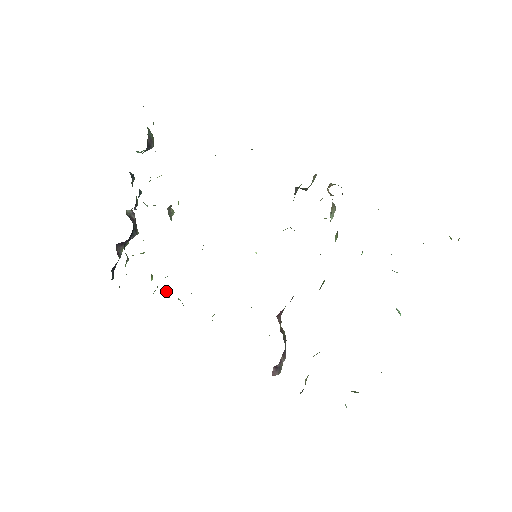
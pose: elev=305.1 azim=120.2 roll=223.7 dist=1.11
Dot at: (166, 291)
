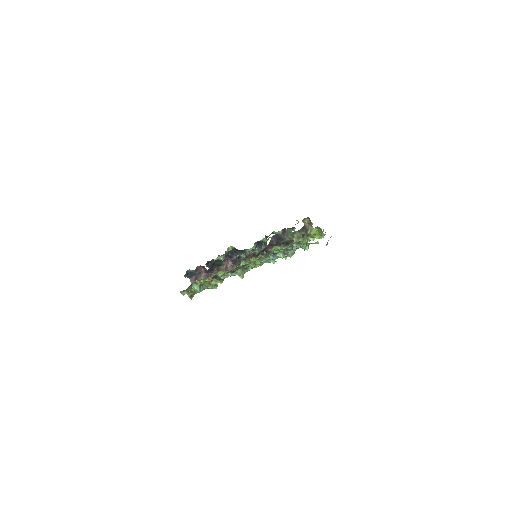
Dot at: occluded
